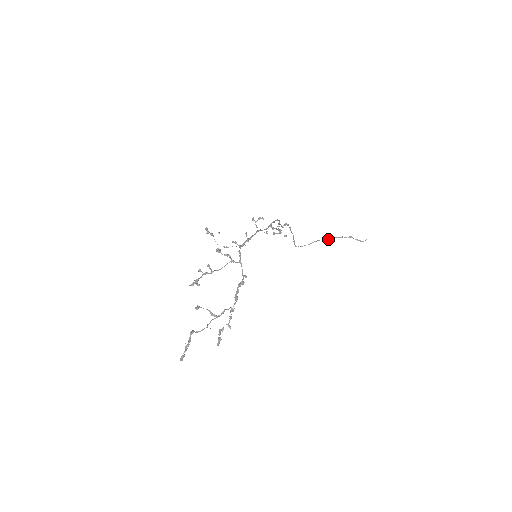
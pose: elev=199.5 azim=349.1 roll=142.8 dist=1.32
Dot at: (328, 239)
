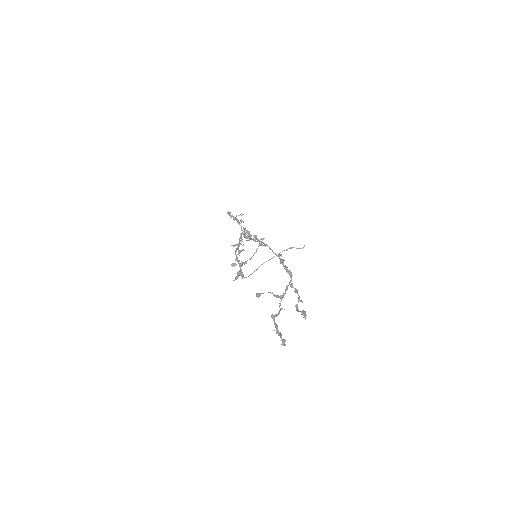
Dot at: (271, 258)
